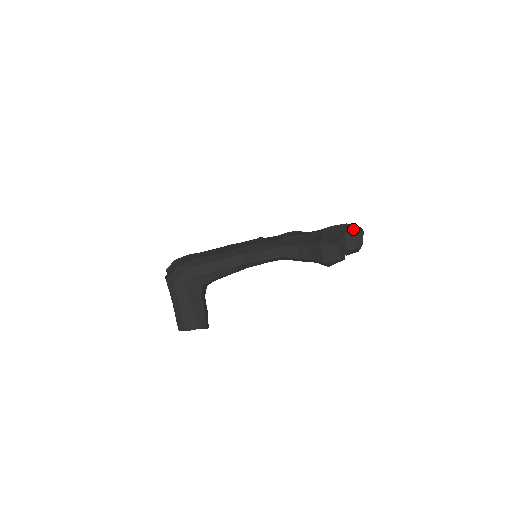
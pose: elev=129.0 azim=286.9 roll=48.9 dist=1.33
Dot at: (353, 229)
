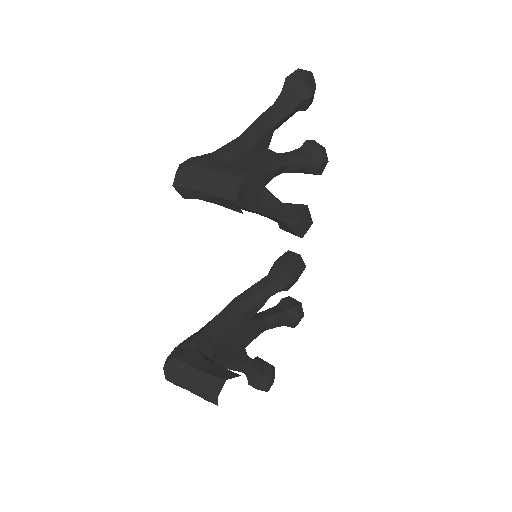
Dot at: (306, 143)
